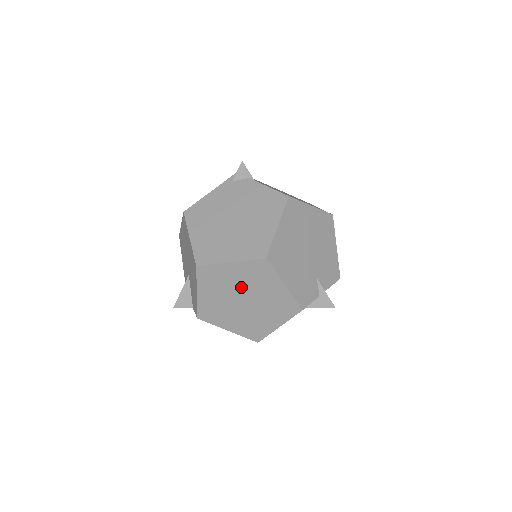
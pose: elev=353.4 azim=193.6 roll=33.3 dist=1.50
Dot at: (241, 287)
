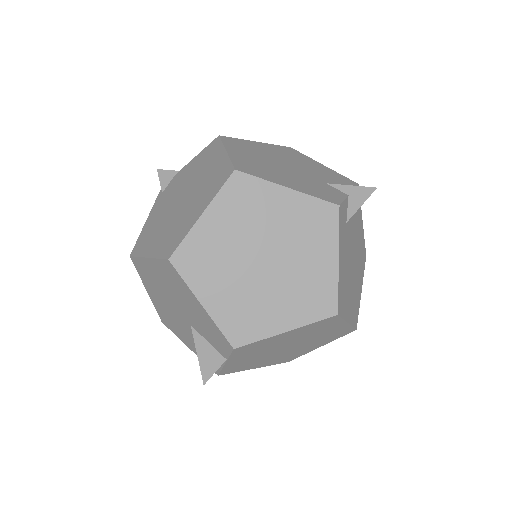
Dot at: (243, 241)
